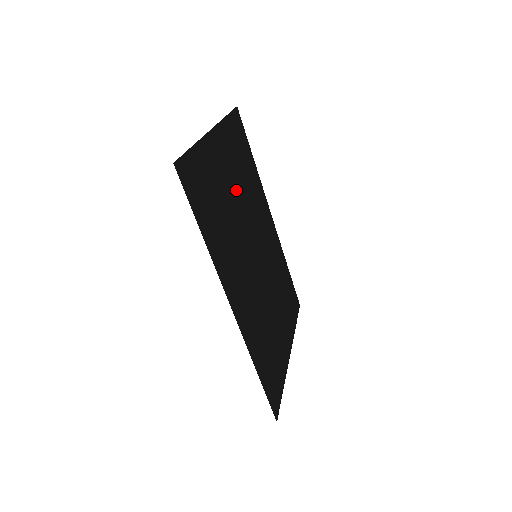
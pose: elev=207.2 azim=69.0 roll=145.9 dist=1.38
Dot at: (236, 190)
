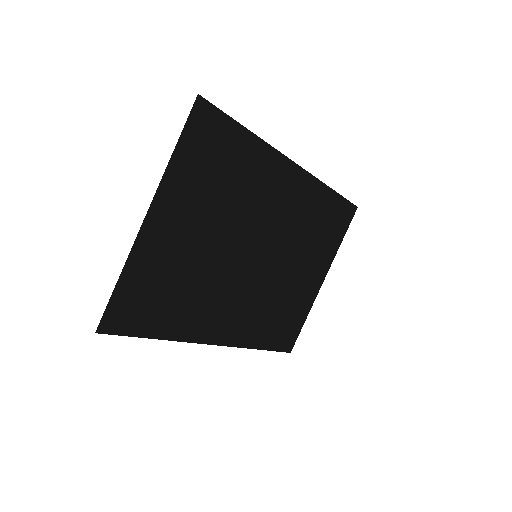
Dot at: (209, 228)
